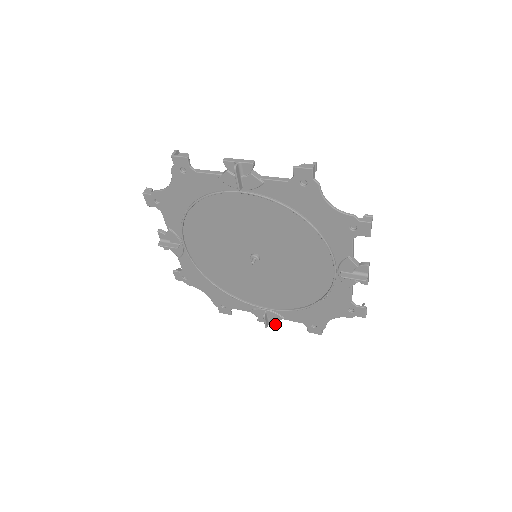
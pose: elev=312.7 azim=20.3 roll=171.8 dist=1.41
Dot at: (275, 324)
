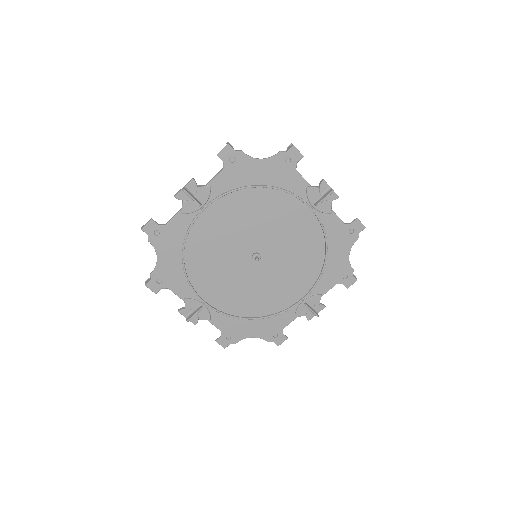
Dot at: (321, 309)
